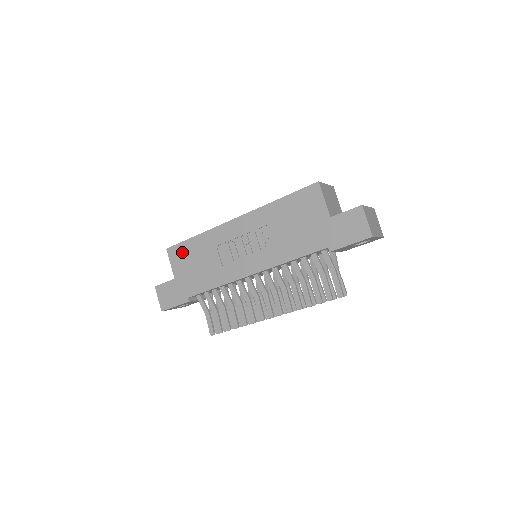
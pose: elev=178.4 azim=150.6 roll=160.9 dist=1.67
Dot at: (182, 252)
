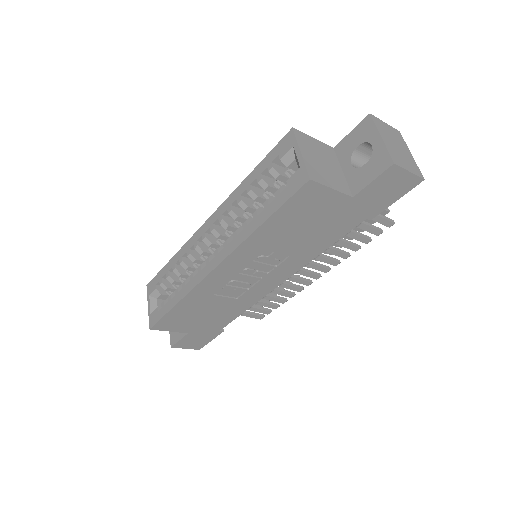
Dot at: (174, 320)
